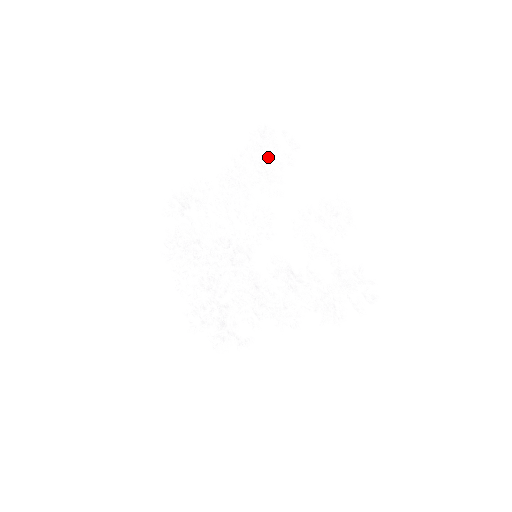
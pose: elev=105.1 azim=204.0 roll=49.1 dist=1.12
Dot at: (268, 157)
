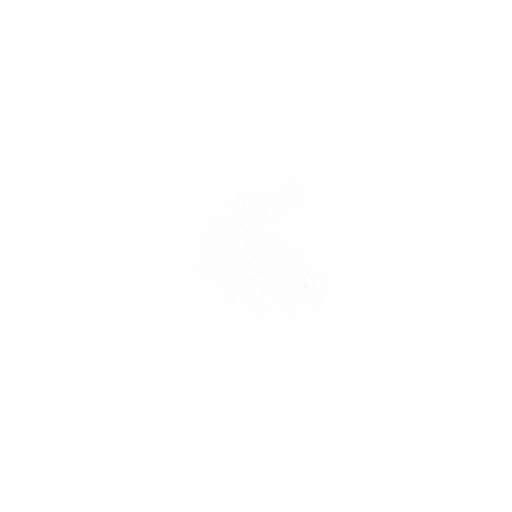
Dot at: (294, 199)
